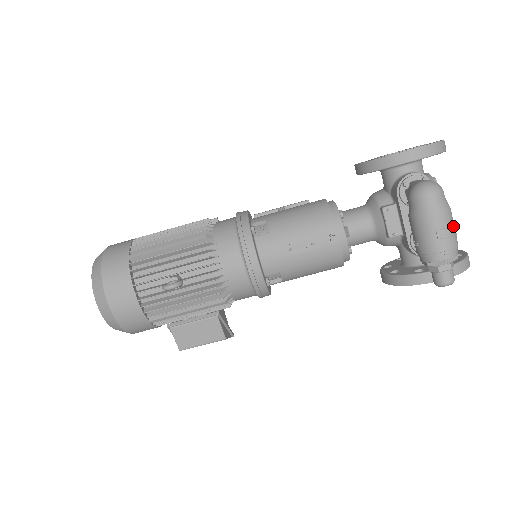
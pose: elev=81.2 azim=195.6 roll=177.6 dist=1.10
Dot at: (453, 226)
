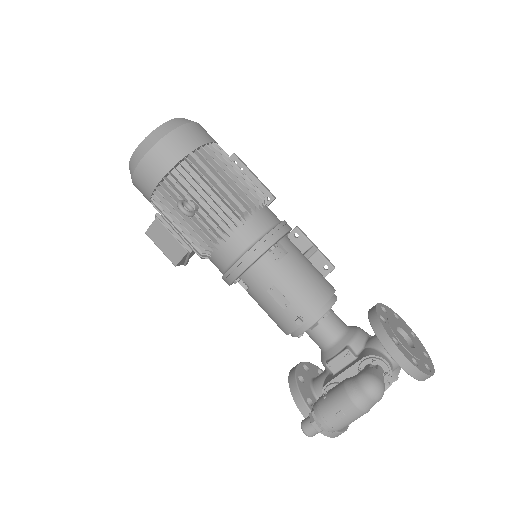
Dot at: (353, 421)
